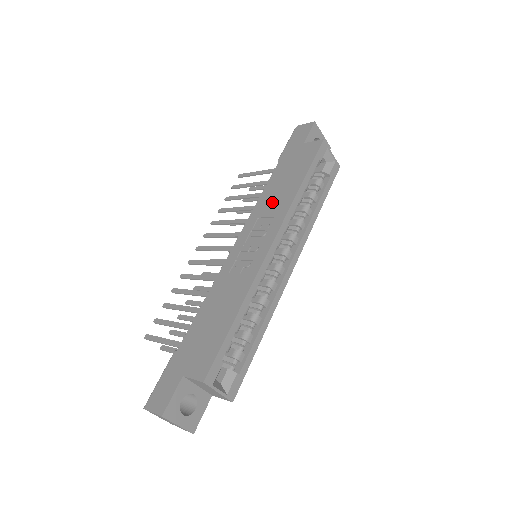
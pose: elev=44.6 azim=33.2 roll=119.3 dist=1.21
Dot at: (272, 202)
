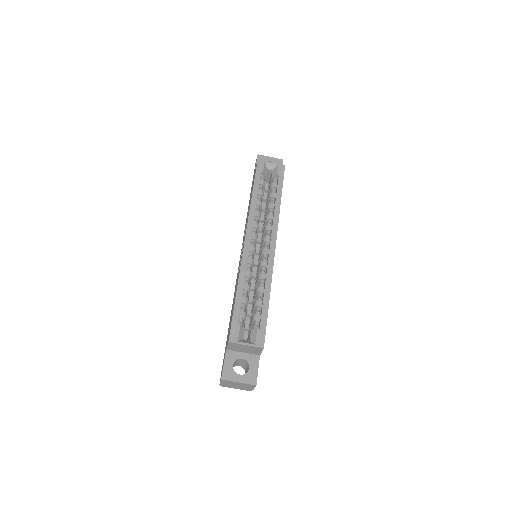
Dot at: occluded
